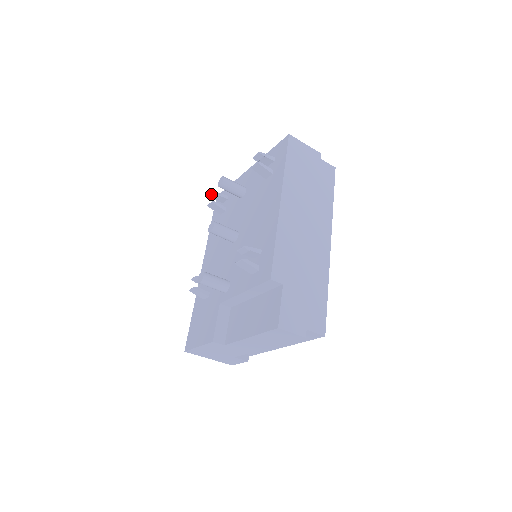
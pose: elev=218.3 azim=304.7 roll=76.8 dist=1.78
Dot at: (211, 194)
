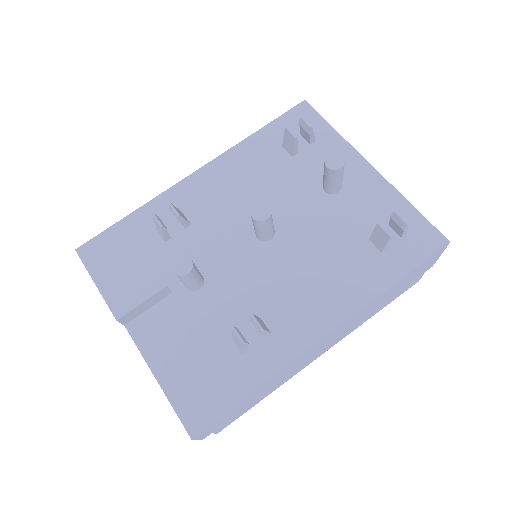
Dot at: (306, 121)
